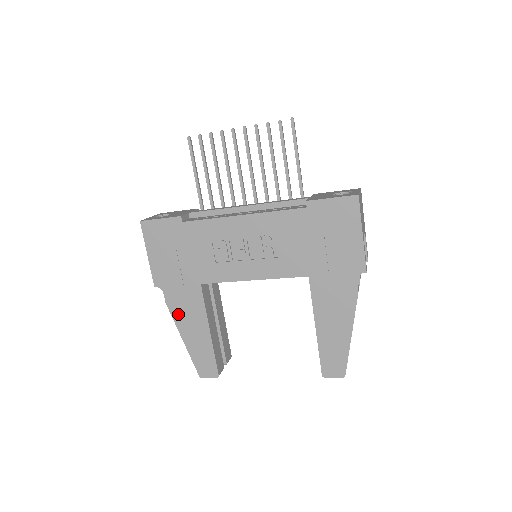
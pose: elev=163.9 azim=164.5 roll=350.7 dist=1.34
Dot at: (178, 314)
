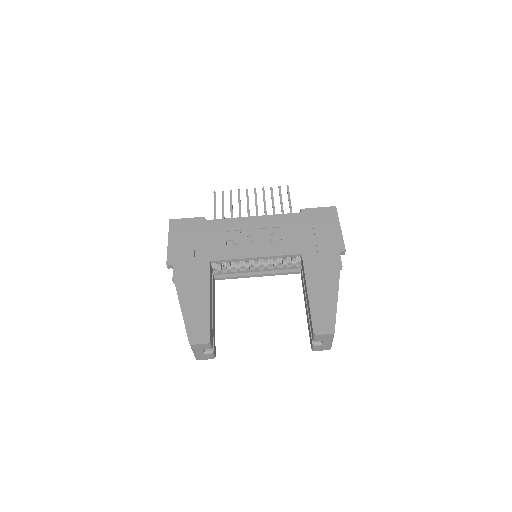
Dot at: (182, 286)
